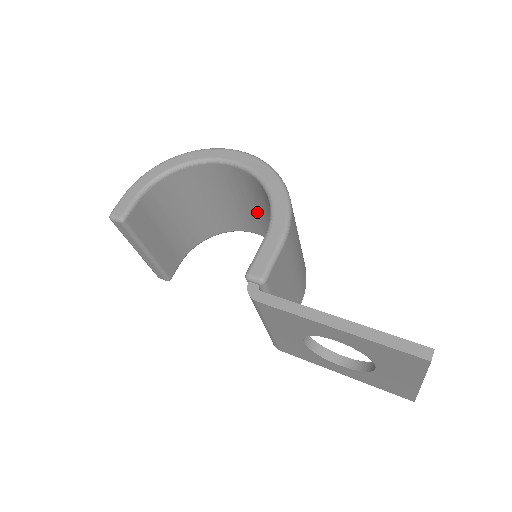
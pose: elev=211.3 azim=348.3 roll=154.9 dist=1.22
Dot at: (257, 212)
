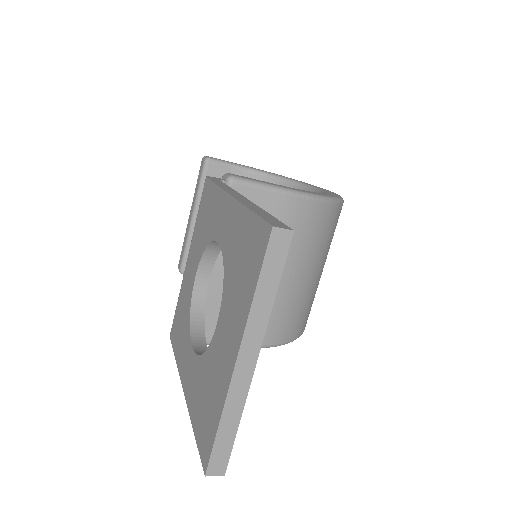
Dot at: occluded
